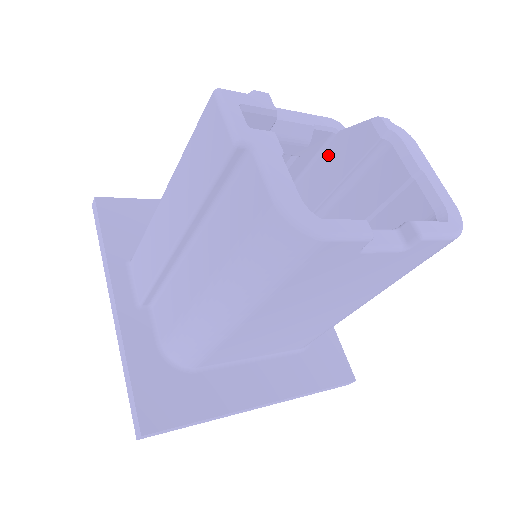
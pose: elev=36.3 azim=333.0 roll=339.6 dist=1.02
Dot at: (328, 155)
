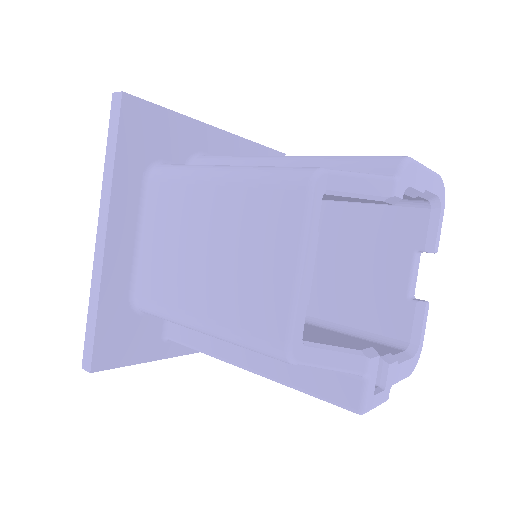
Dot at: occluded
